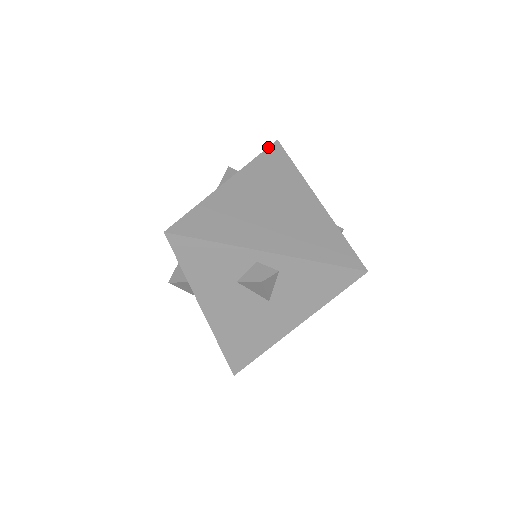
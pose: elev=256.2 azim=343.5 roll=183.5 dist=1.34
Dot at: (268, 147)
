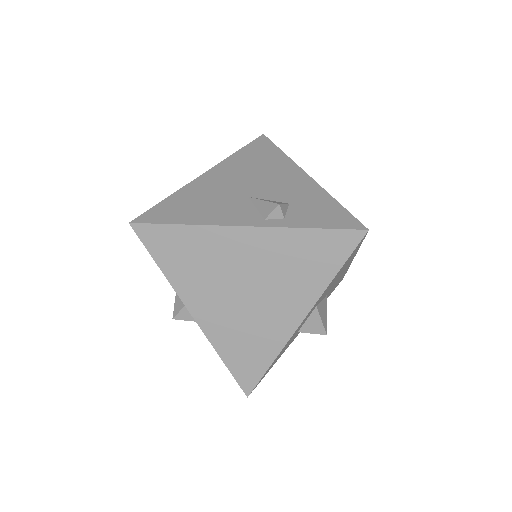
Dot at: (343, 229)
